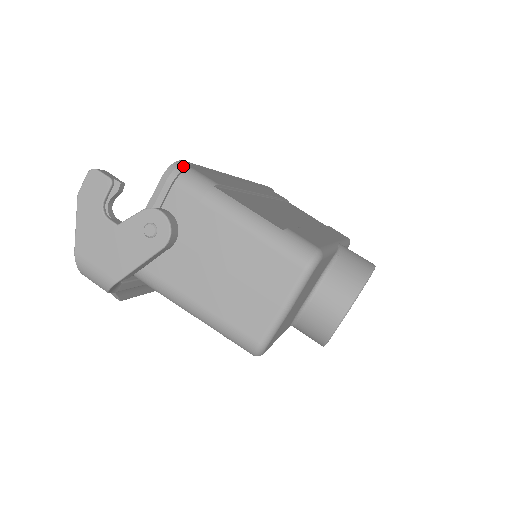
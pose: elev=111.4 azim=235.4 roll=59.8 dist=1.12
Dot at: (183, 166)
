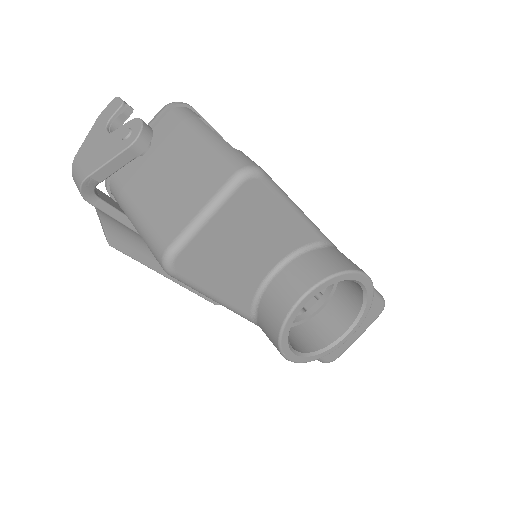
Dot at: (183, 103)
